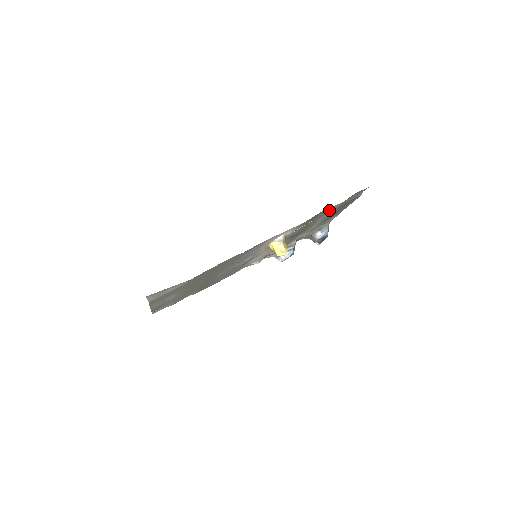
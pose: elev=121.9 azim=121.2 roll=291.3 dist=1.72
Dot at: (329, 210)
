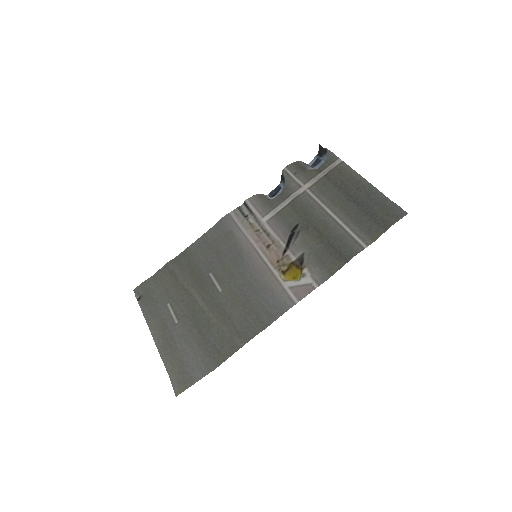
Dot at: (354, 239)
